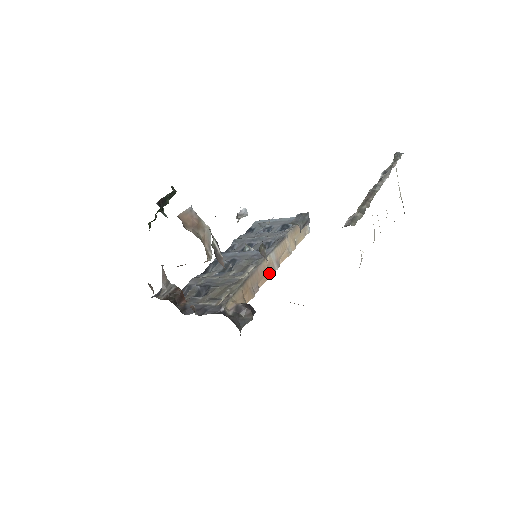
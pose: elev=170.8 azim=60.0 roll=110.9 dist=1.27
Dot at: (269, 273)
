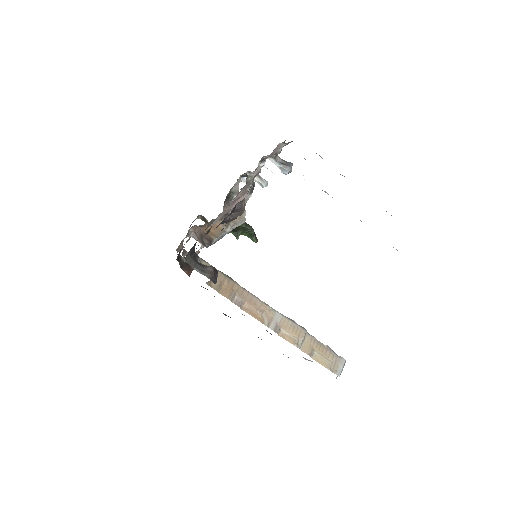
Dot at: (261, 319)
